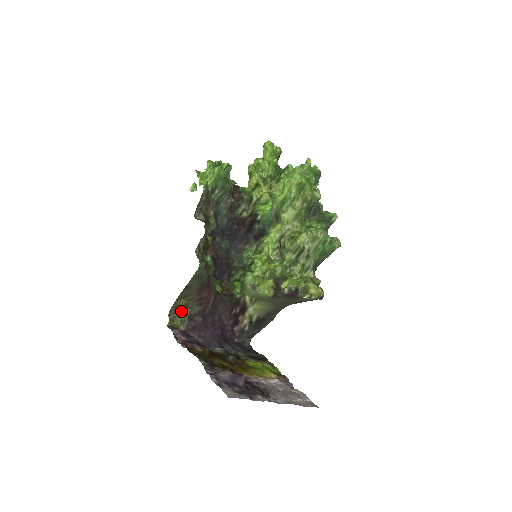
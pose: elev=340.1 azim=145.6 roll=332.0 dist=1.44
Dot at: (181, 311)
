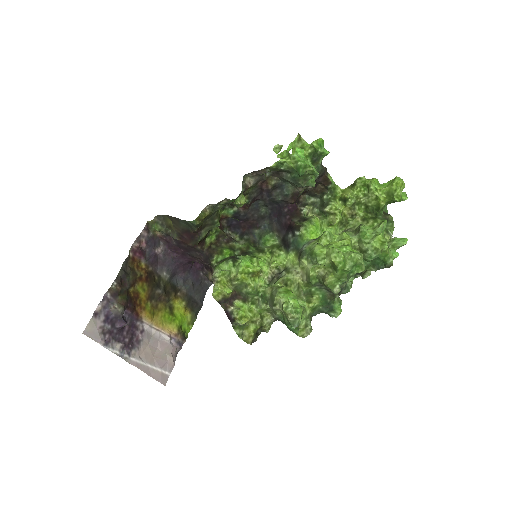
Dot at: (166, 224)
